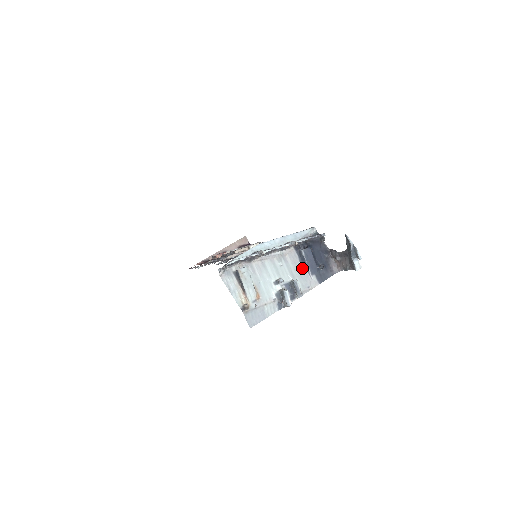
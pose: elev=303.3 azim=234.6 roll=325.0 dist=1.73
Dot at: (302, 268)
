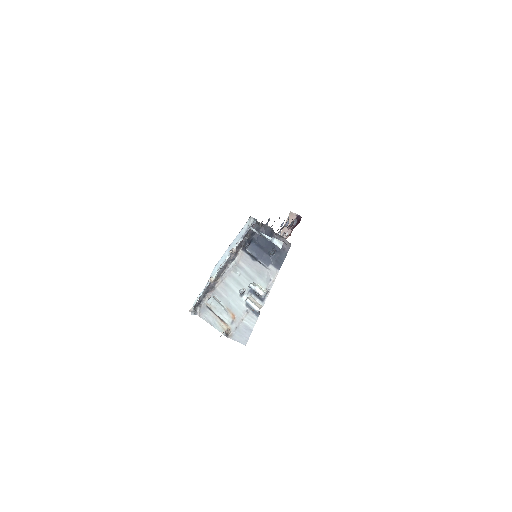
Dot at: (257, 265)
